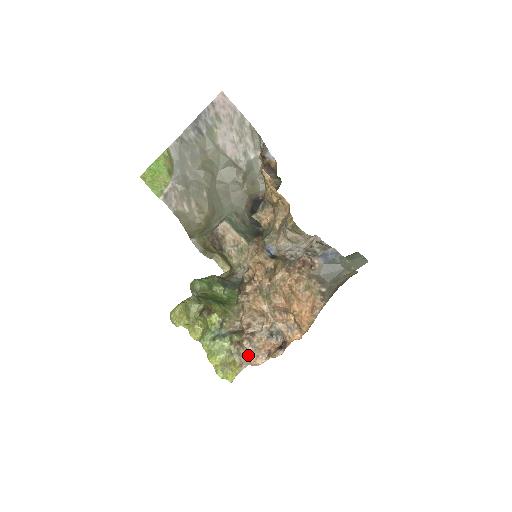
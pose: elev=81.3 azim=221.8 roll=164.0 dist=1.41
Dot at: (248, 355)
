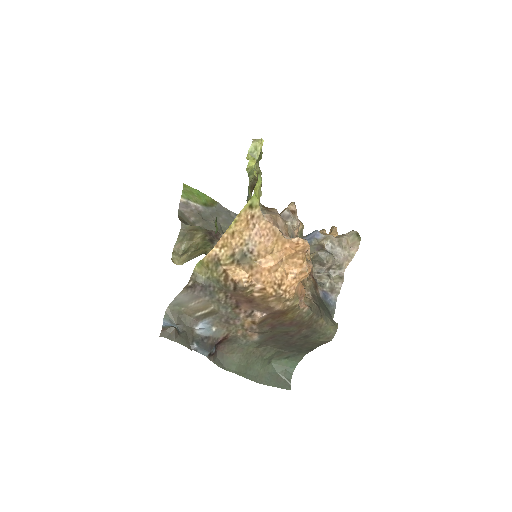
Dot at: (275, 215)
